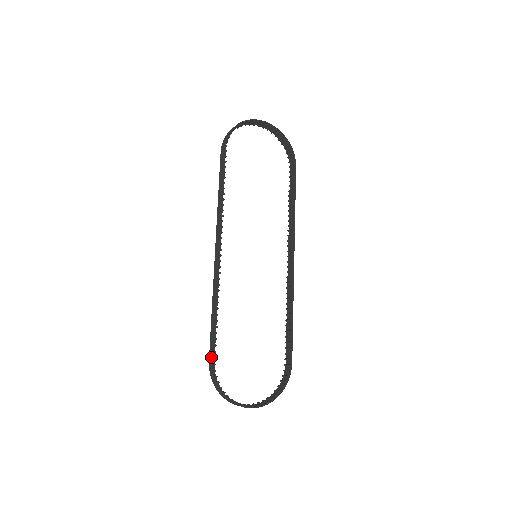
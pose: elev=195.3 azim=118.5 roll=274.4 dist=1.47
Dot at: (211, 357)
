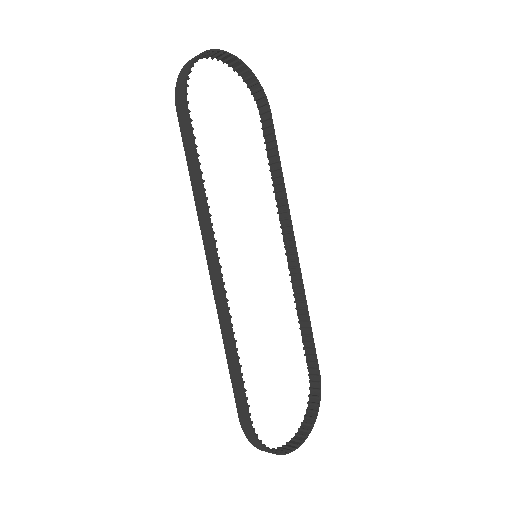
Dot at: (243, 414)
